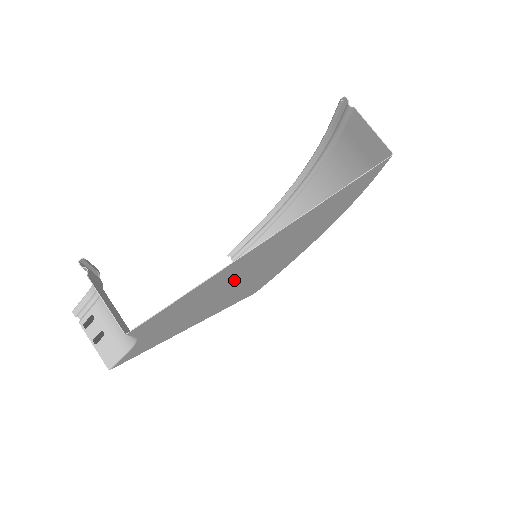
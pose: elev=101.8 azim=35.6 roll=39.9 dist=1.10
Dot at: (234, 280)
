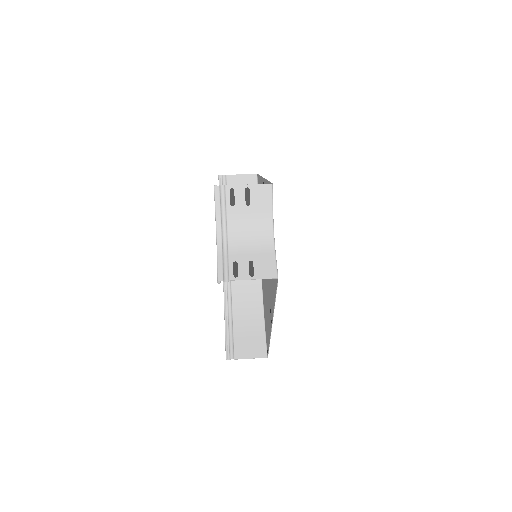
Dot at: occluded
